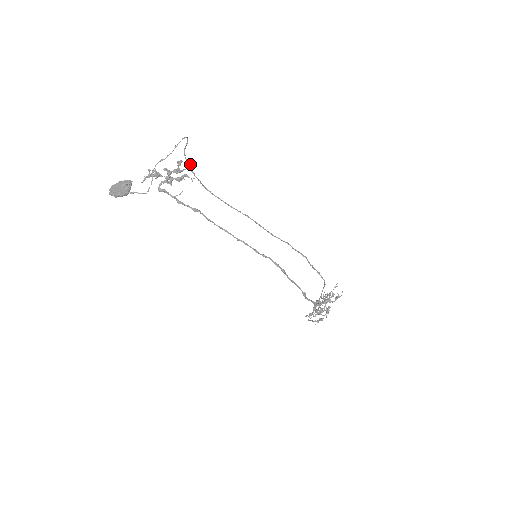
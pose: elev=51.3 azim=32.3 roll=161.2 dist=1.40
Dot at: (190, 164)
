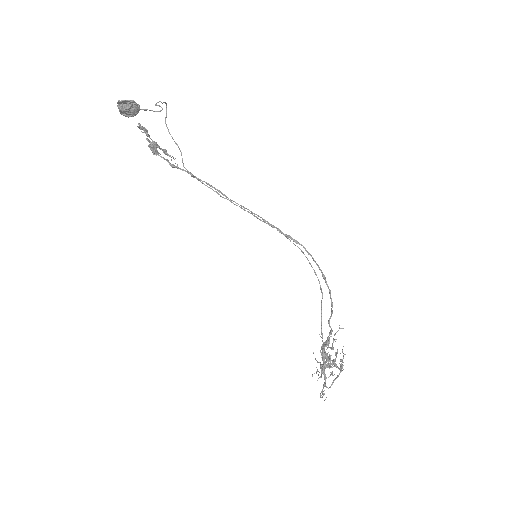
Dot at: (172, 137)
